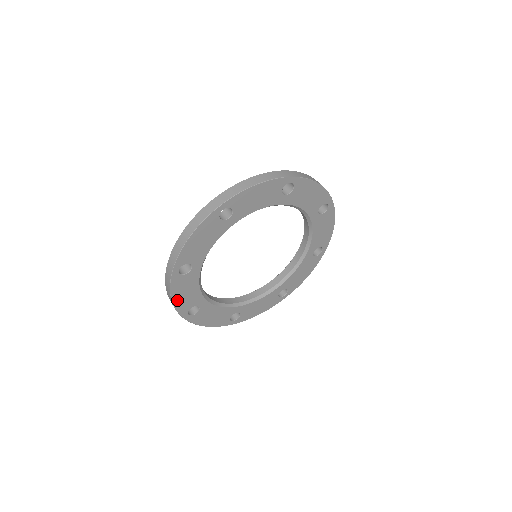
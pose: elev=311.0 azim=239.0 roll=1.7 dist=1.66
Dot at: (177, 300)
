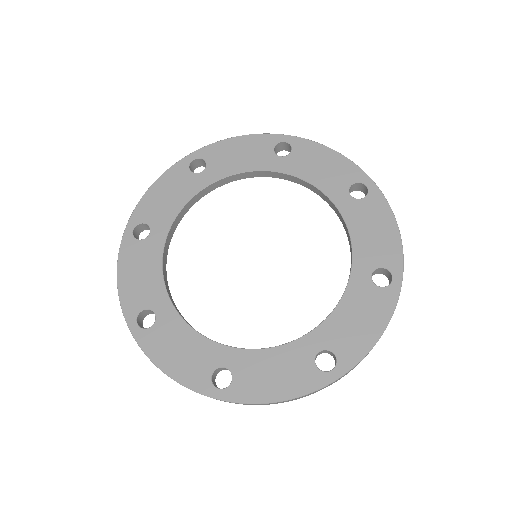
Dot at: occluded
